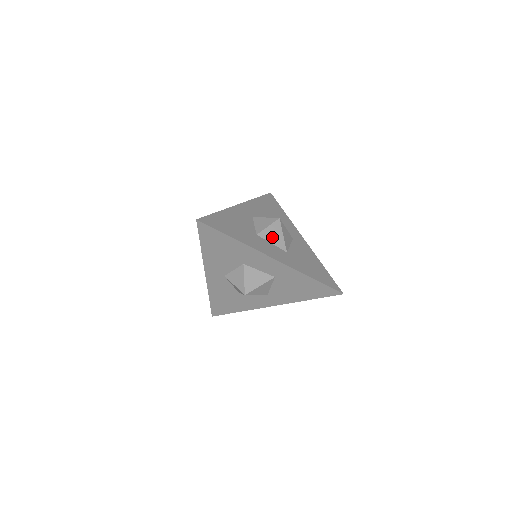
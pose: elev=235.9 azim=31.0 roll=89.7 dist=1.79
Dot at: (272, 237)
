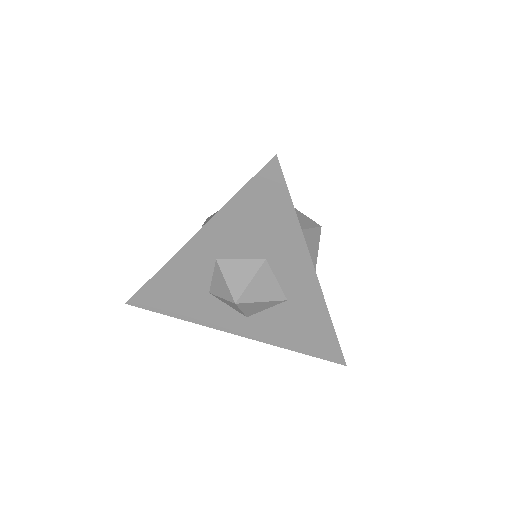
Dot at: (310, 245)
